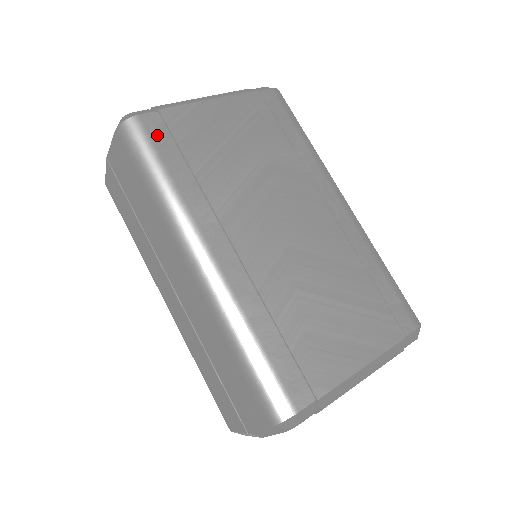
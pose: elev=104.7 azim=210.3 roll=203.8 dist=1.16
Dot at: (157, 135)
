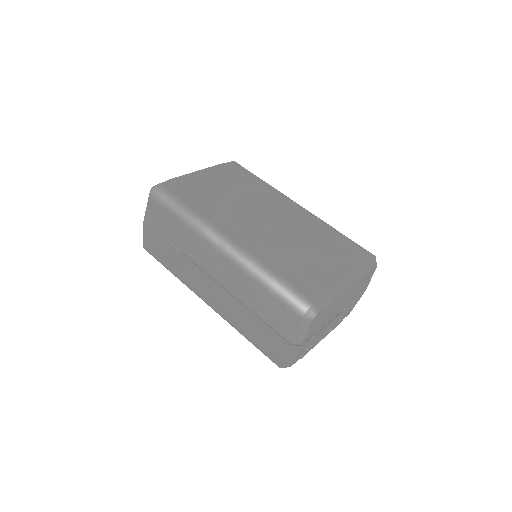
Dot at: (175, 190)
